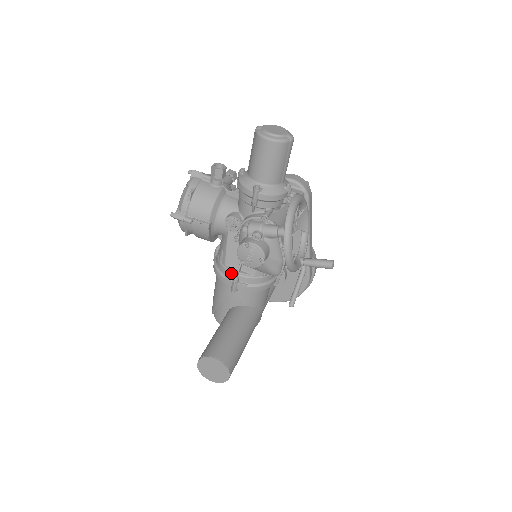
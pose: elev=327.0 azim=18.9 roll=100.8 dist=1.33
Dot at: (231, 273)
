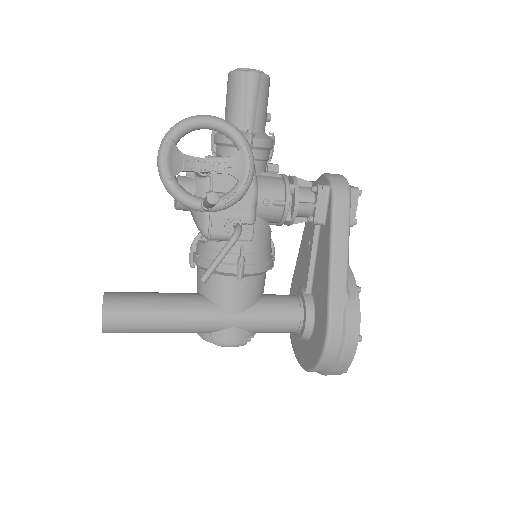
Dot at: occluded
